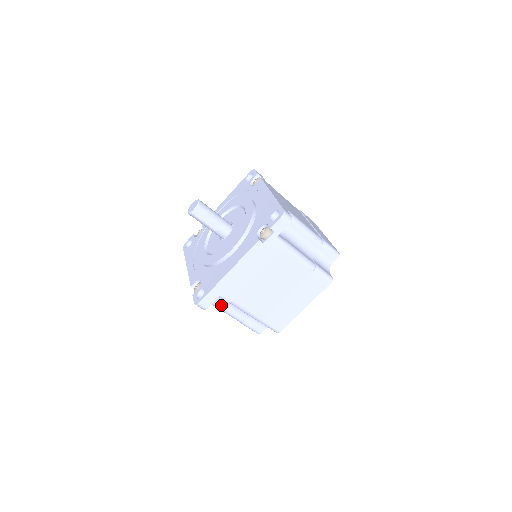
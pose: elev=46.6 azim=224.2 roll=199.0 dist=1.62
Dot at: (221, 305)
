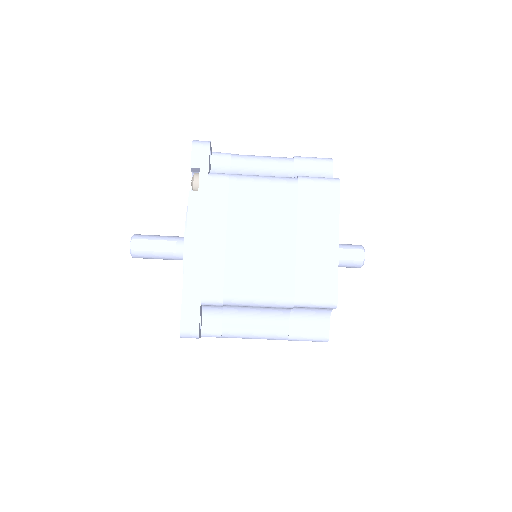
Dot at: (234, 327)
